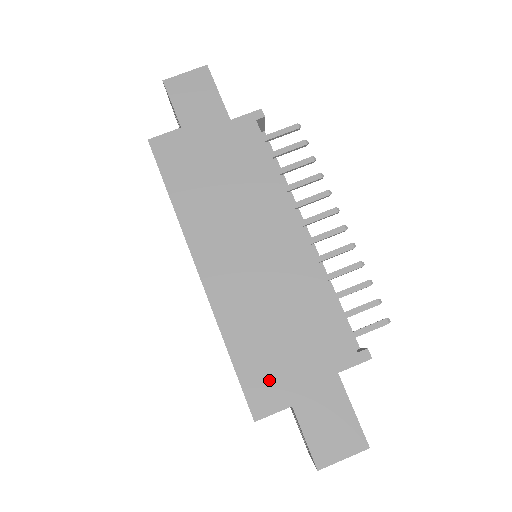
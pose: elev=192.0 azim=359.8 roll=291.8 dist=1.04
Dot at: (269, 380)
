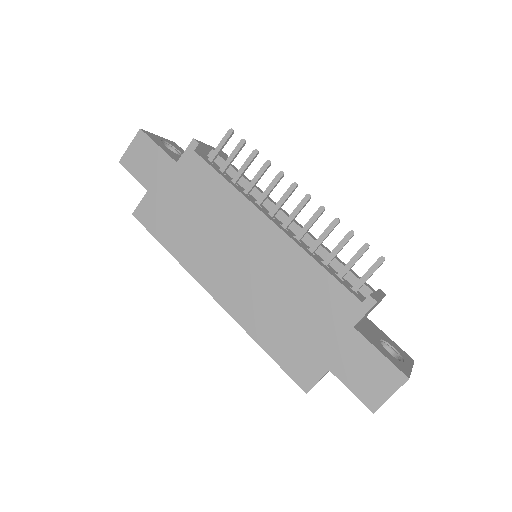
Dot at: (302, 357)
